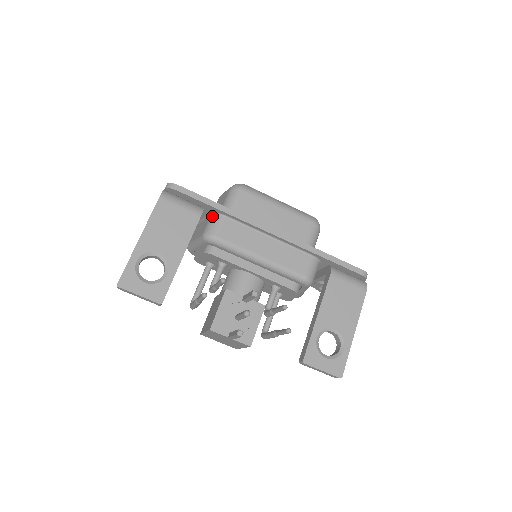
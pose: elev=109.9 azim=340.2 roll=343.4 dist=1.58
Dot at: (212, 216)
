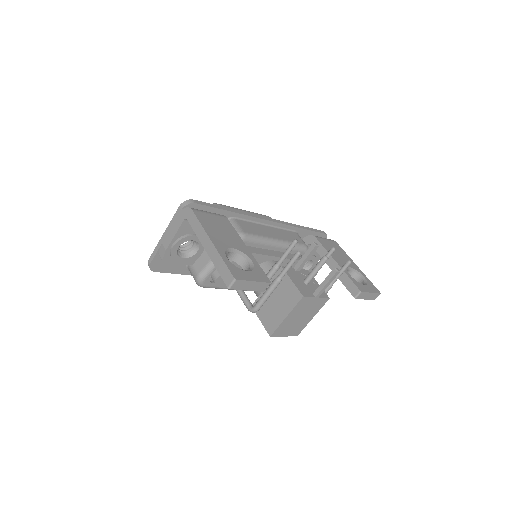
Dot at: occluded
